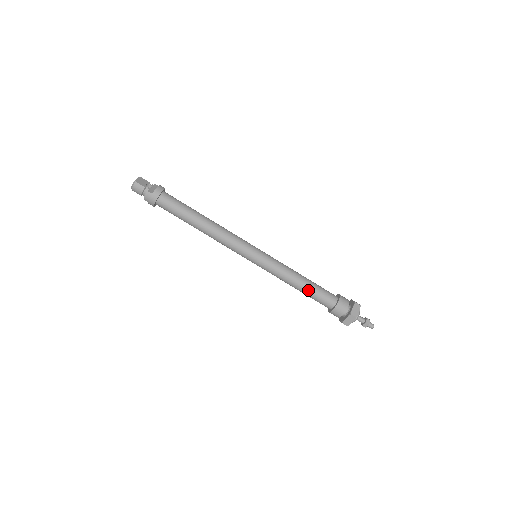
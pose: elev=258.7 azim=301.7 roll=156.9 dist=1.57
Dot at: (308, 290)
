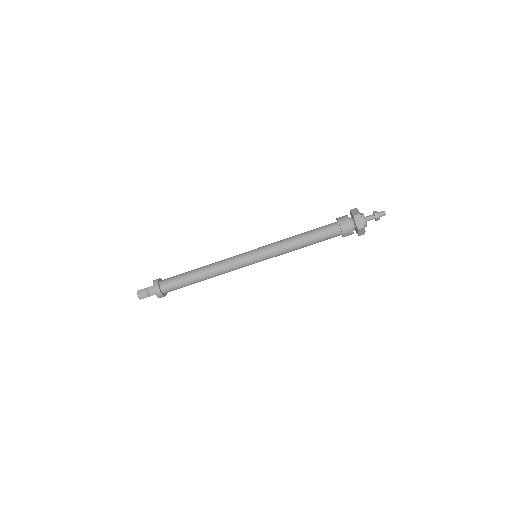
Dot at: (310, 236)
